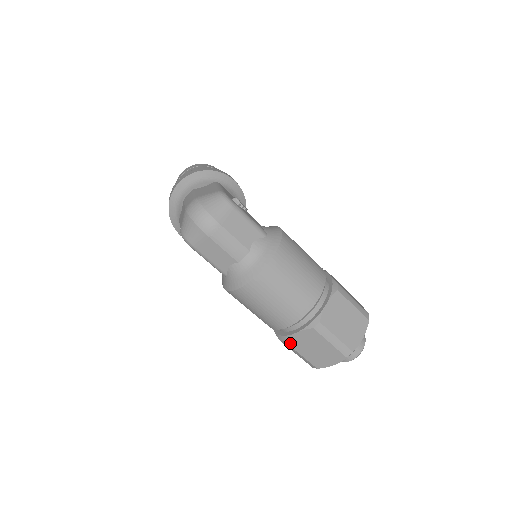
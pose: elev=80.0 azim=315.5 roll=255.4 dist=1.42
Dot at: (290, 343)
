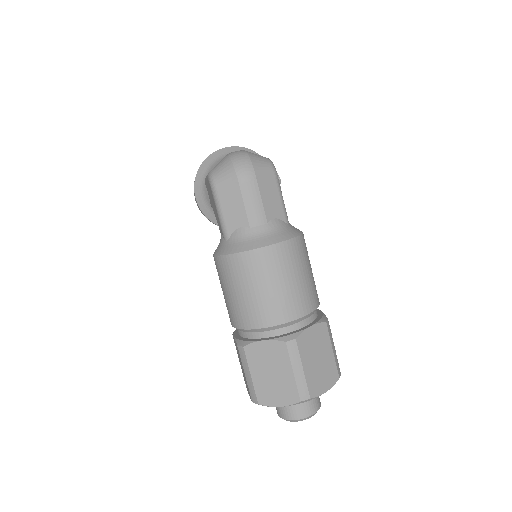
Dot at: (248, 352)
